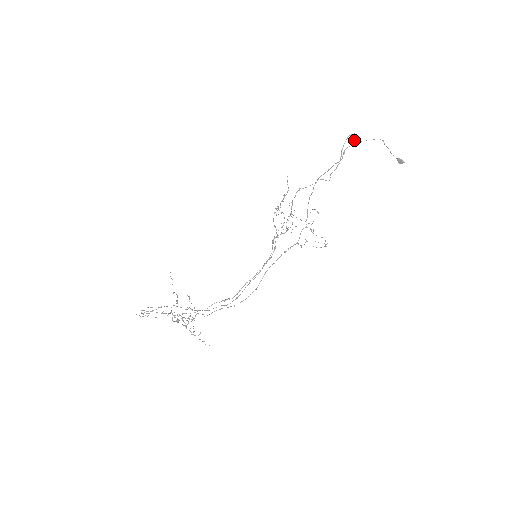
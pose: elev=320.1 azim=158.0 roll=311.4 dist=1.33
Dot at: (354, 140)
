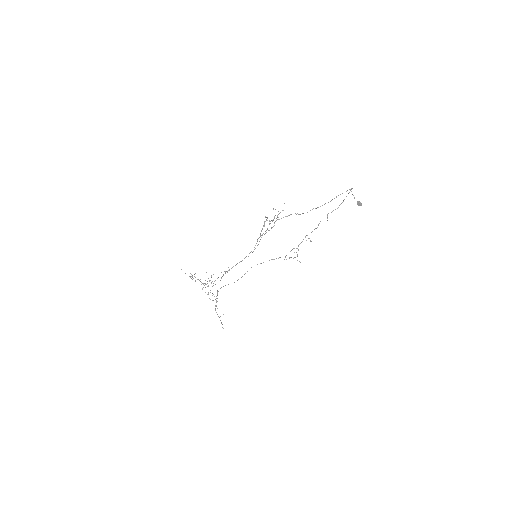
Dot at: (347, 190)
